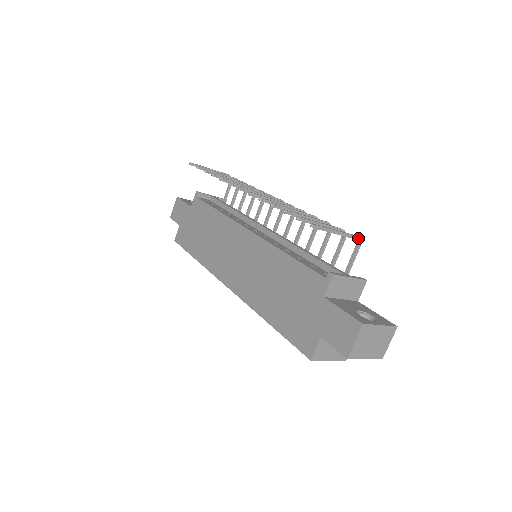
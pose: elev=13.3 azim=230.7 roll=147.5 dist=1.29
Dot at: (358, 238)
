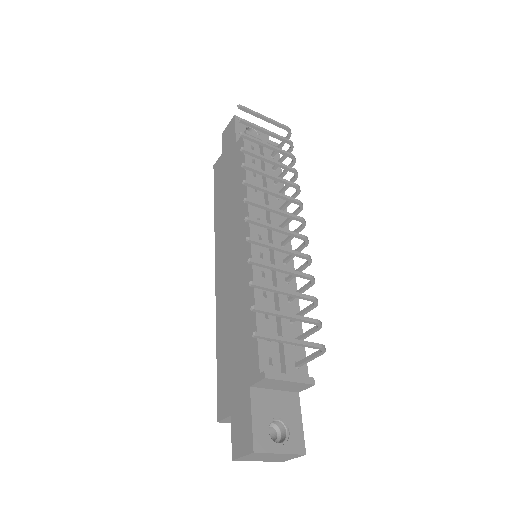
Dot at: (322, 348)
